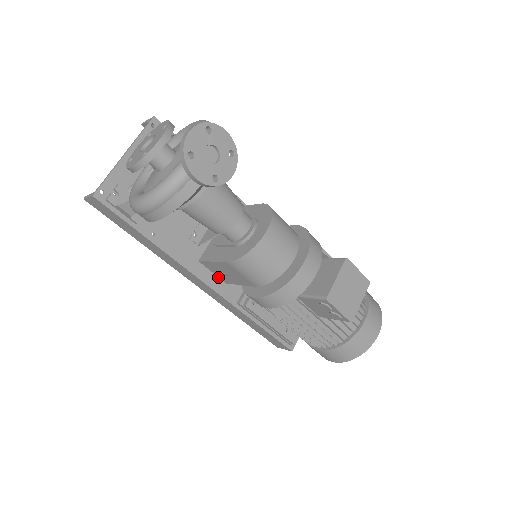
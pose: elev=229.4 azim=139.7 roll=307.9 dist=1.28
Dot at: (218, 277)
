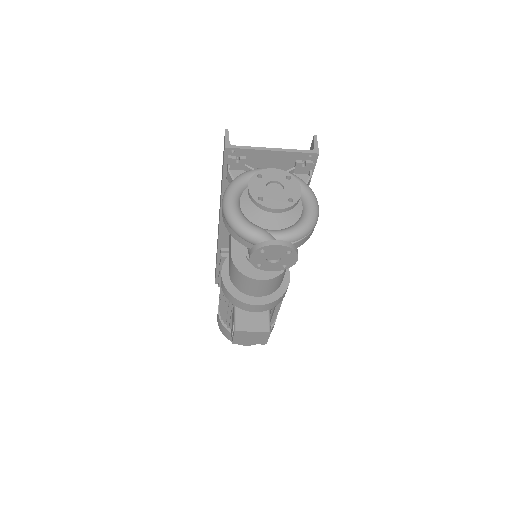
Dot at: occluded
